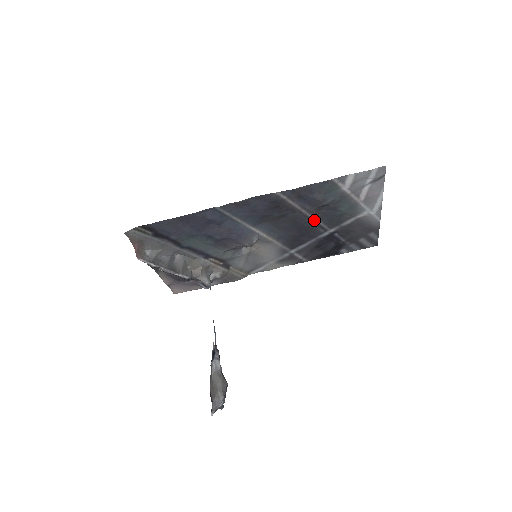
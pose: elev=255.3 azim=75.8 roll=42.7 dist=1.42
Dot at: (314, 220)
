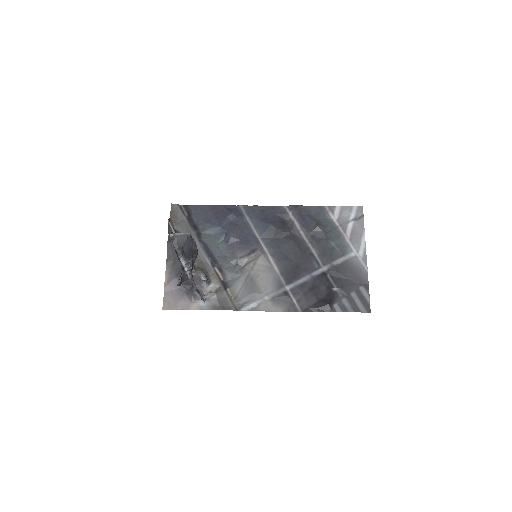
Dot at: (310, 248)
